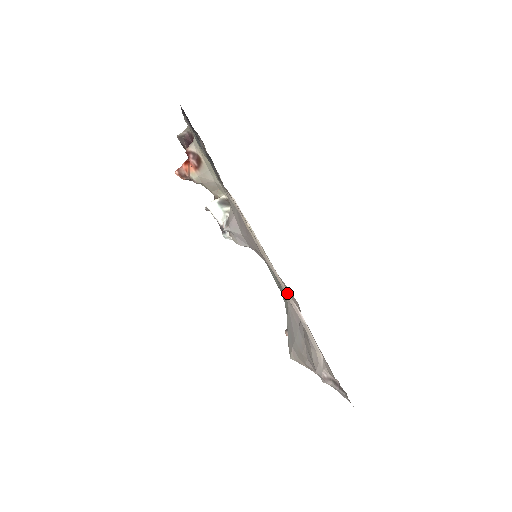
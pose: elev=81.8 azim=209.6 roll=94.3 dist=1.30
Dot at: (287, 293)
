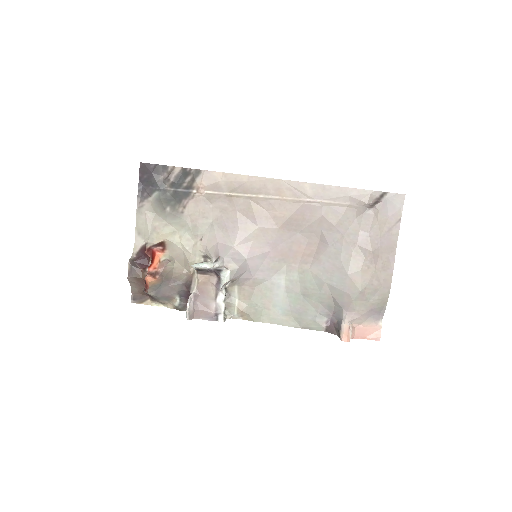
Dot at: (293, 200)
